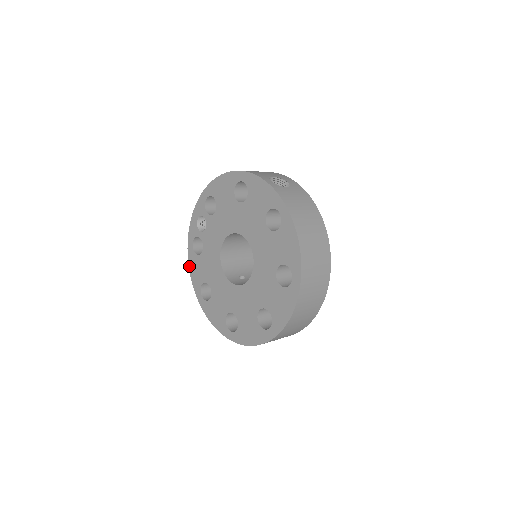
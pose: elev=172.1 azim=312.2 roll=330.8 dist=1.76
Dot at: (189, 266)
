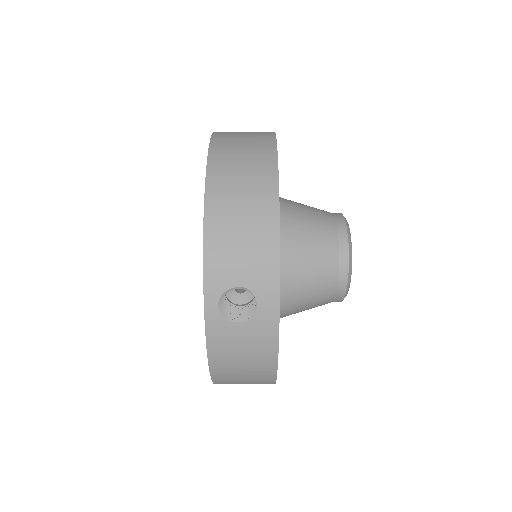
Dot at: occluded
